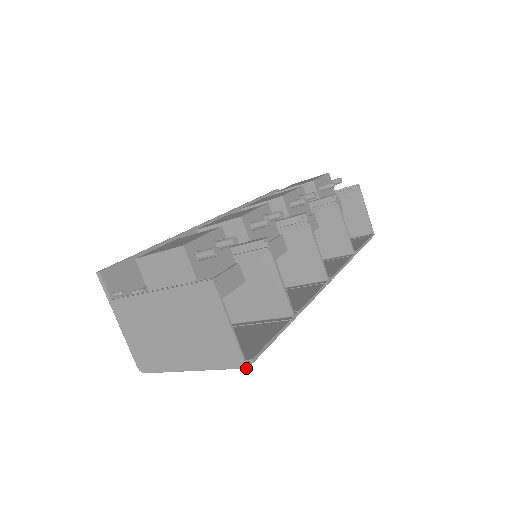
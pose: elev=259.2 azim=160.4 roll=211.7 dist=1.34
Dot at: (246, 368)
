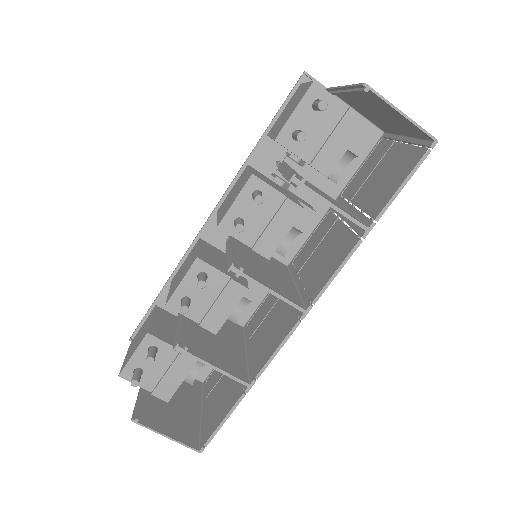
Dot at: (201, 452)
